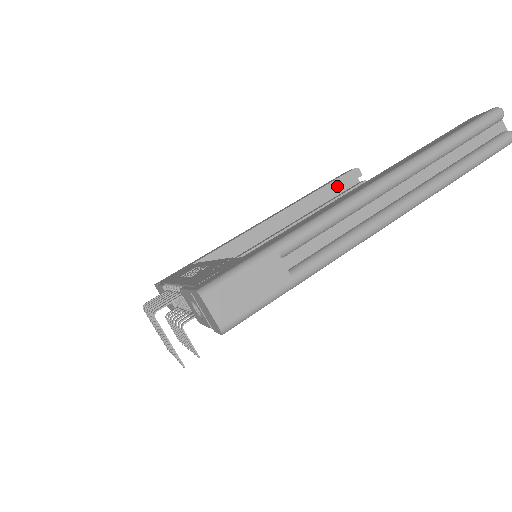
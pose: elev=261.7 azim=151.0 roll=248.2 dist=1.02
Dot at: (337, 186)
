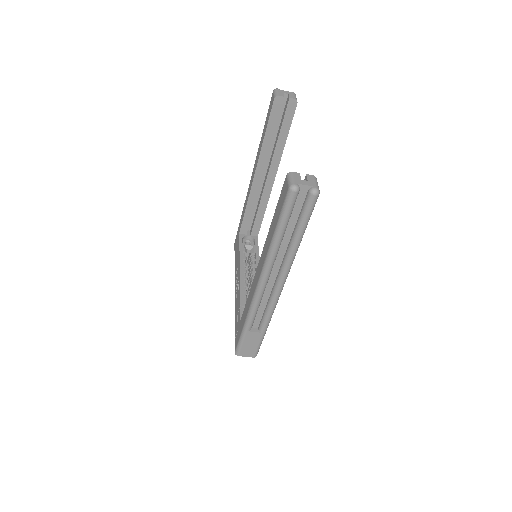
Dot at: (273, 124)
